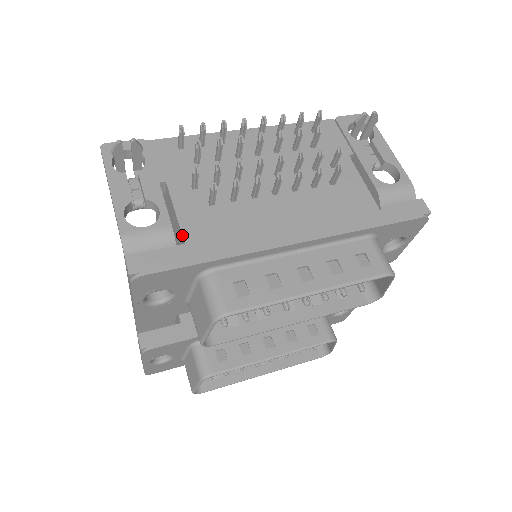
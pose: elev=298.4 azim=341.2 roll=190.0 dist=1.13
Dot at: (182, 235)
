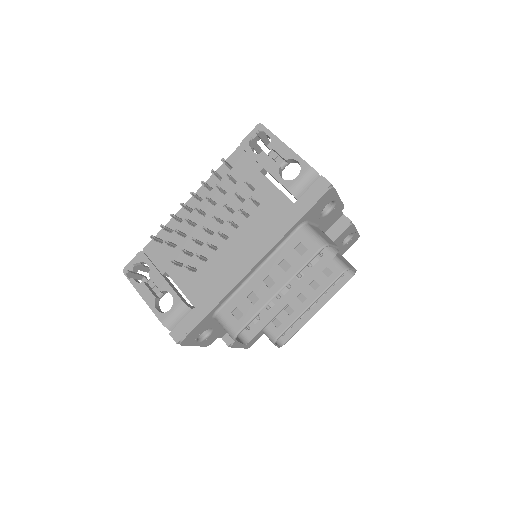
Dot at: (190, 302)
